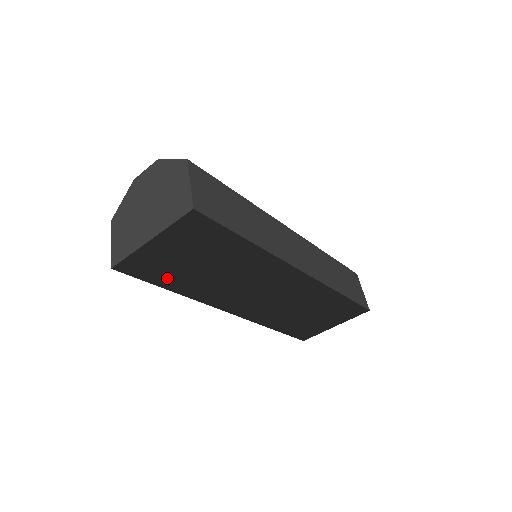
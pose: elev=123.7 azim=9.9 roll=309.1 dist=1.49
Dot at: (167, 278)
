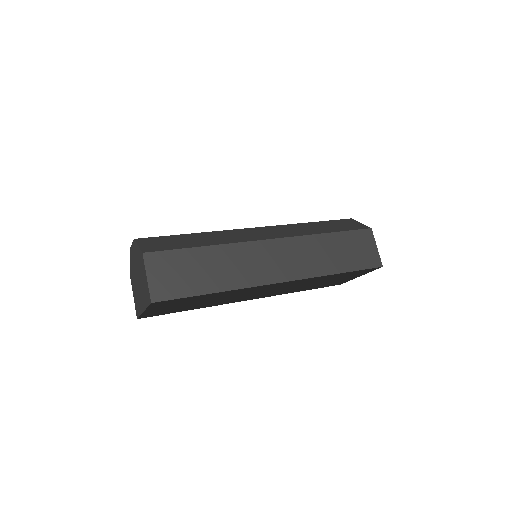
Dot at: (186, 300)
